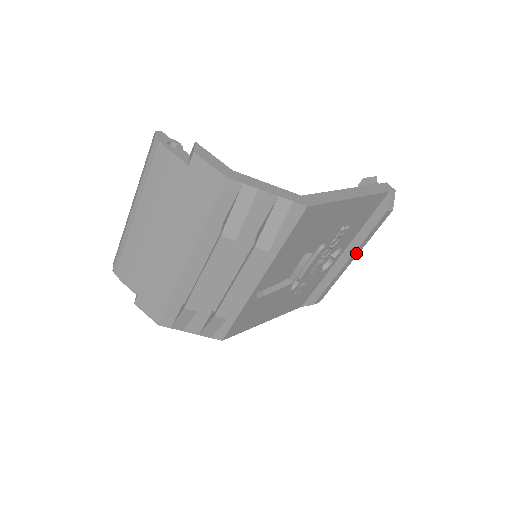
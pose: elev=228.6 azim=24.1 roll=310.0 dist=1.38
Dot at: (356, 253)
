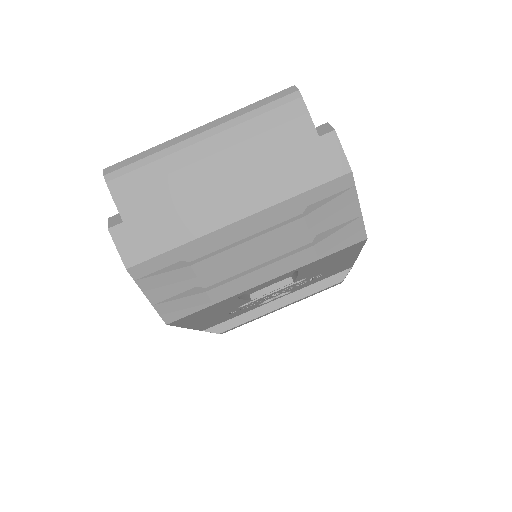
Dot at: (291, 303)
